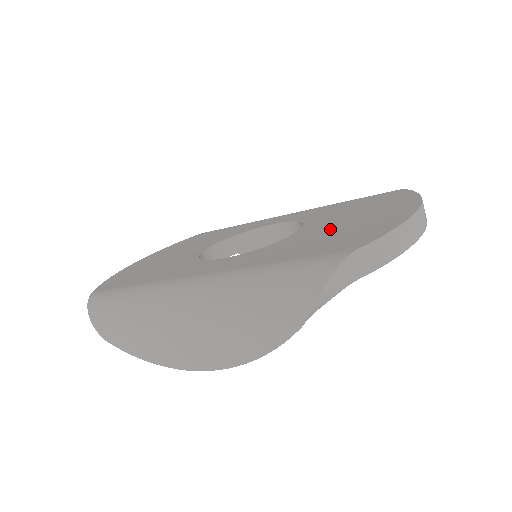
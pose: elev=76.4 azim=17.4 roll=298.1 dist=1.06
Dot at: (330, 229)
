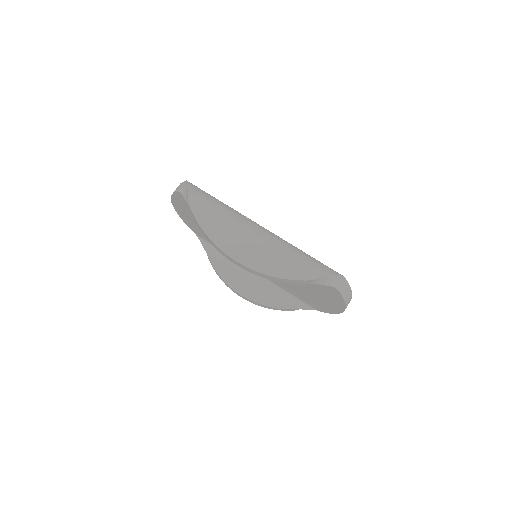
Dot at: occluded
